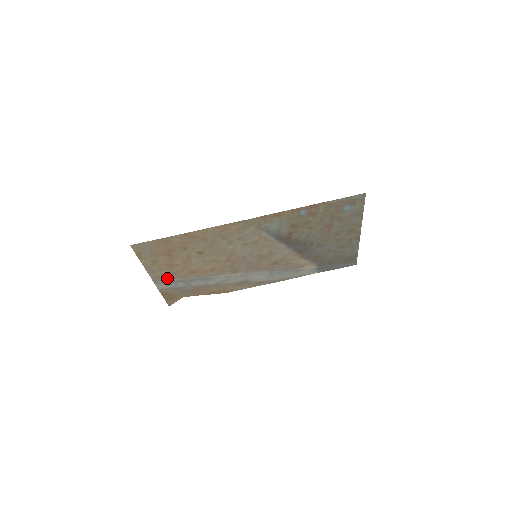
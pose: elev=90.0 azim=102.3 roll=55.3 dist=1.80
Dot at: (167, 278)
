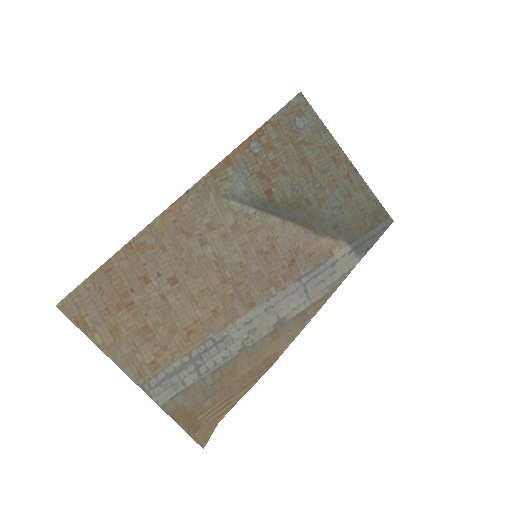
Dot at: (158, 368)
